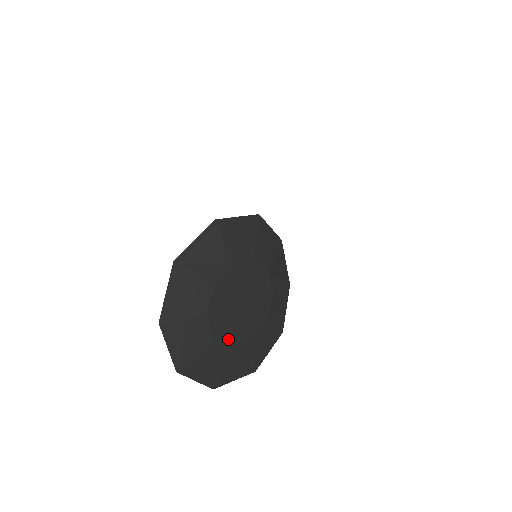
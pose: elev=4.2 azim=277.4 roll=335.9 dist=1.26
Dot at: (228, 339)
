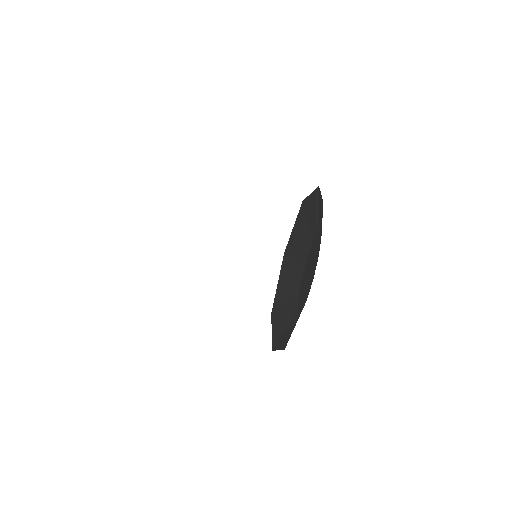
Dot at: (300, 299)
